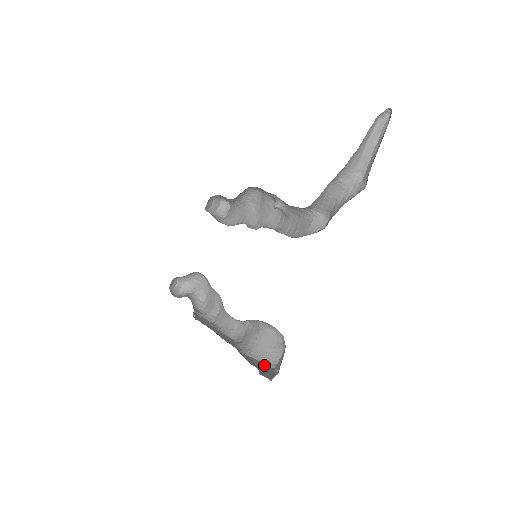
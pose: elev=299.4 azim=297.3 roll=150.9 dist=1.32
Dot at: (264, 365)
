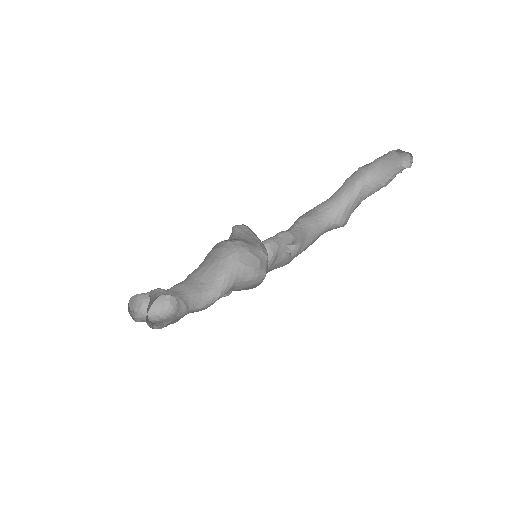
Dot at: occluded
